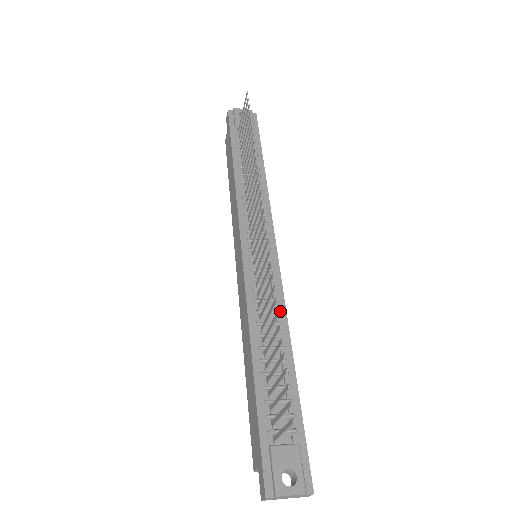
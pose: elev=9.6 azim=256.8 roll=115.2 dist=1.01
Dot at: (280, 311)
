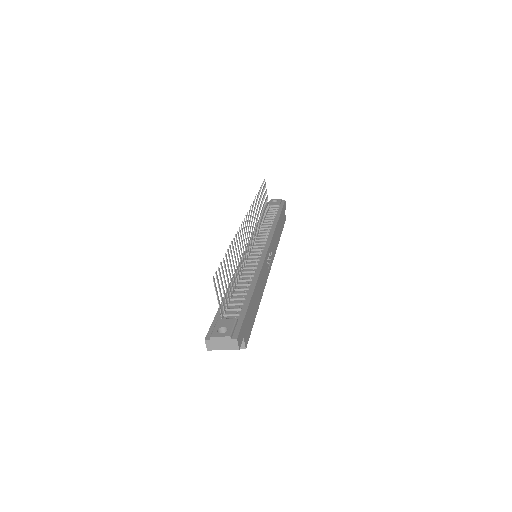
Dot at: (256, 271)
